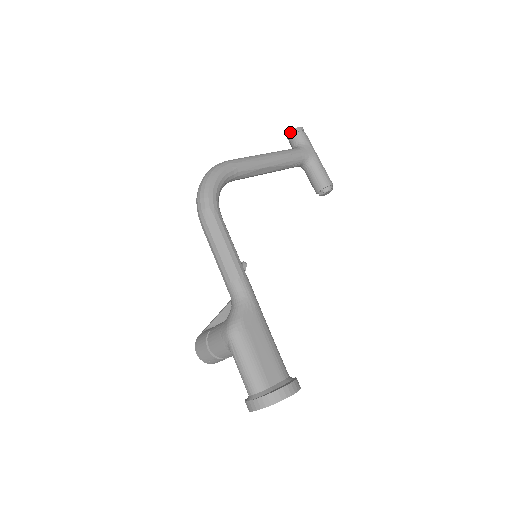
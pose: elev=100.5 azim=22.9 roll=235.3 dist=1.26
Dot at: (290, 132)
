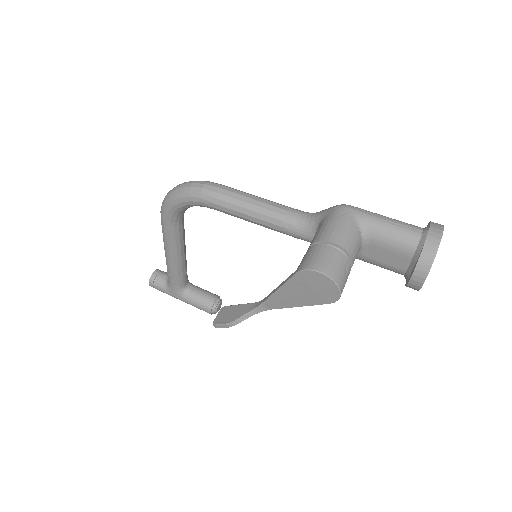
Dot at: (155, 271)
